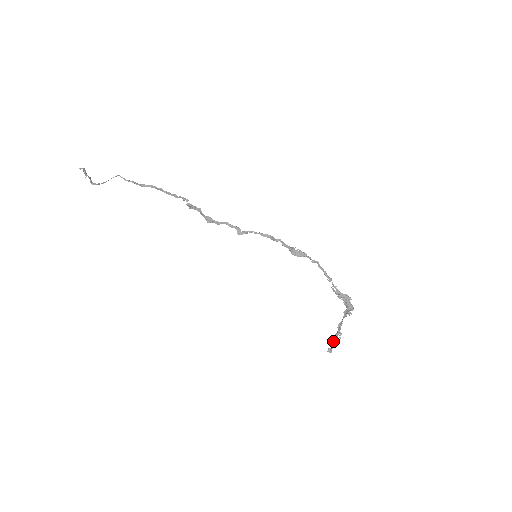
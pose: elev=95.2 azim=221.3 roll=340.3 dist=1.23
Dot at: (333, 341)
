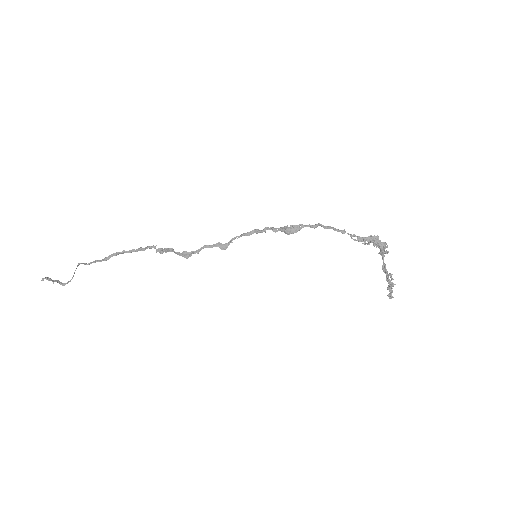
Dot at: (388, 286)
